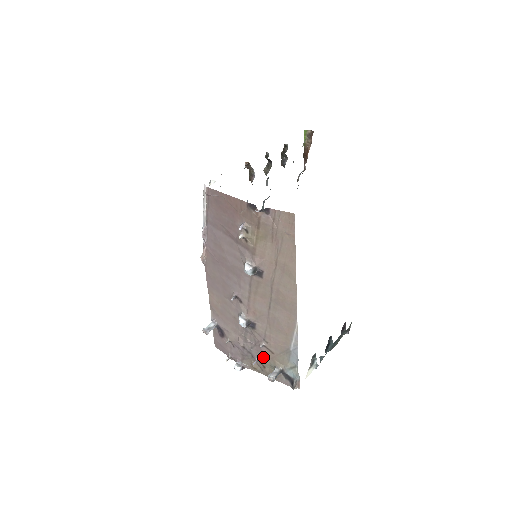
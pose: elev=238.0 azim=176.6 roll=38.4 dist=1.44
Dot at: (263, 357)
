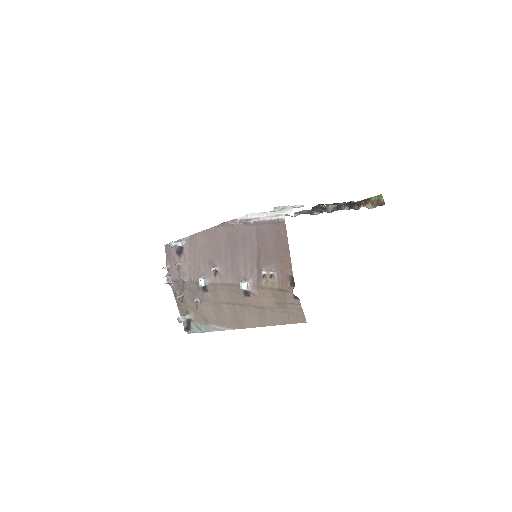
Dot at: (188, 300)
